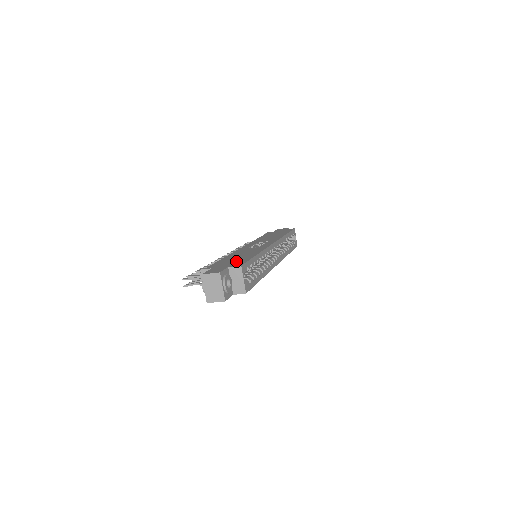
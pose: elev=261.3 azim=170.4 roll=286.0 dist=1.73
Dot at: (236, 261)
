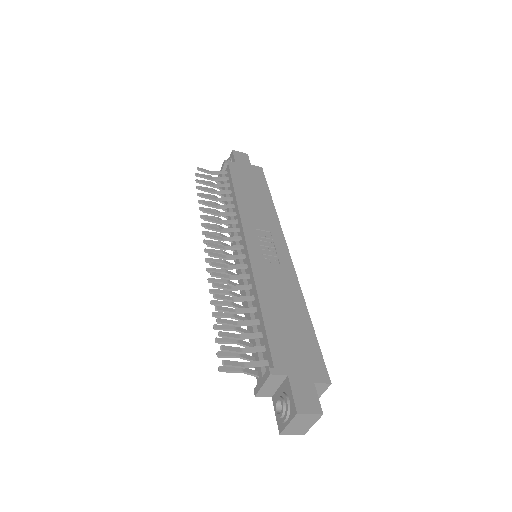
Dot at: (304, 349)
